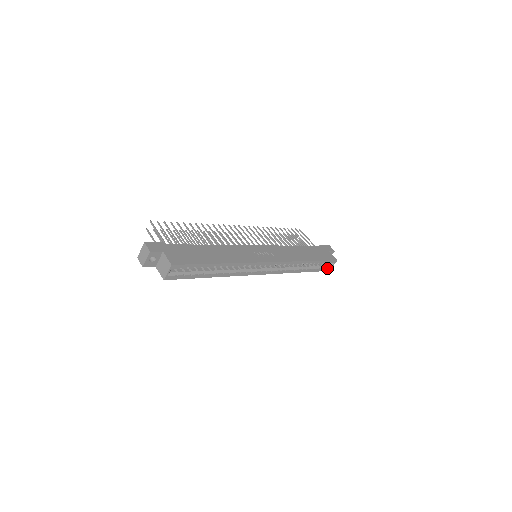
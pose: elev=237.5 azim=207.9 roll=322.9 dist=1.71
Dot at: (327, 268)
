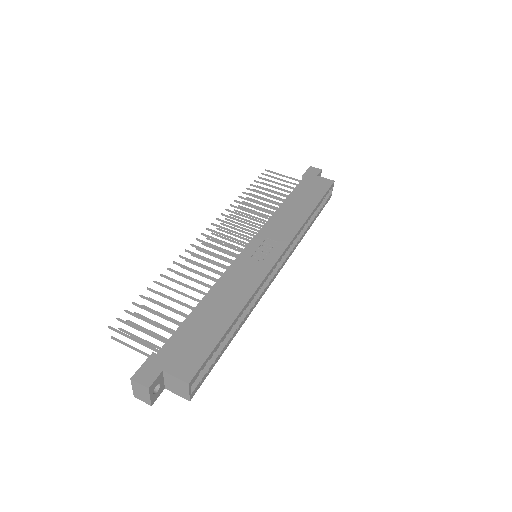
Dot at: (328, 197)
